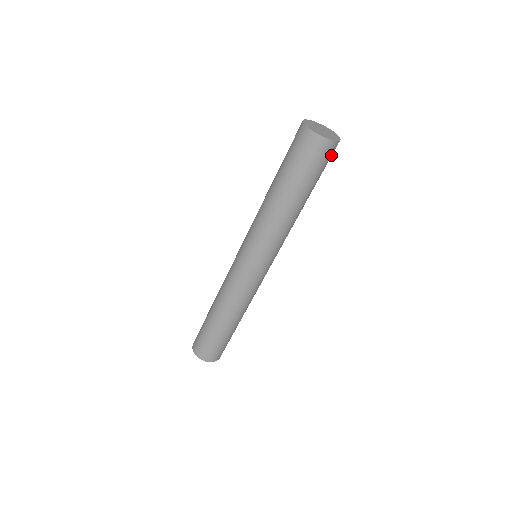
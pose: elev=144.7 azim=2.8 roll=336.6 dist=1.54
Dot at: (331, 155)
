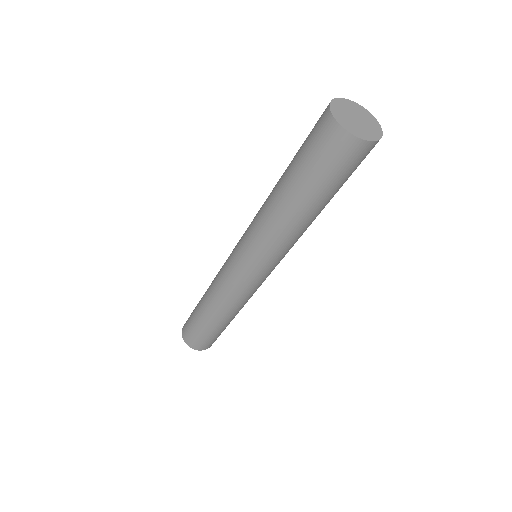
Dot at: (345, 156)
